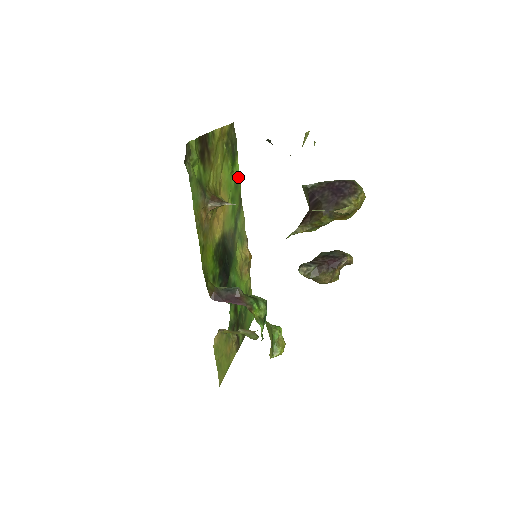
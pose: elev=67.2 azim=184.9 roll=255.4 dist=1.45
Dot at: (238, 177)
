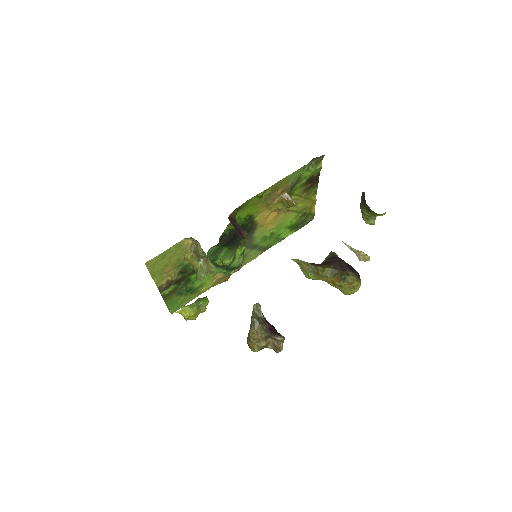
Dot at: (282, 238)
